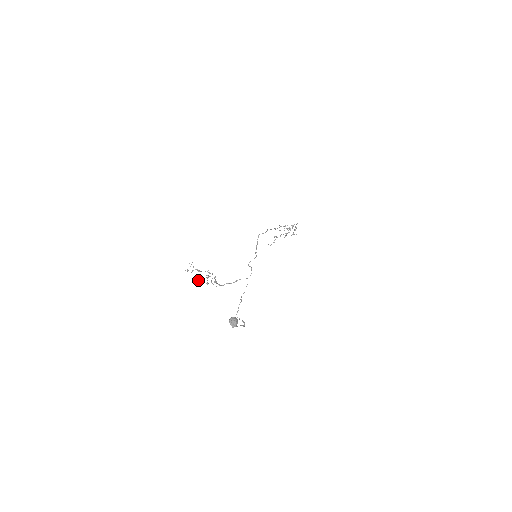
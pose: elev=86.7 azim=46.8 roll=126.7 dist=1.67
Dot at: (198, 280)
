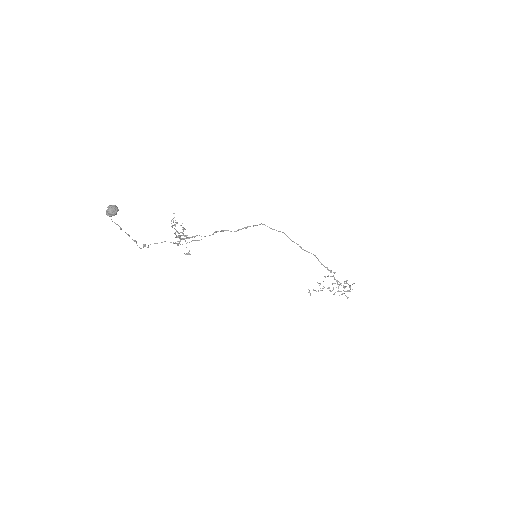
Dot at: occluded
